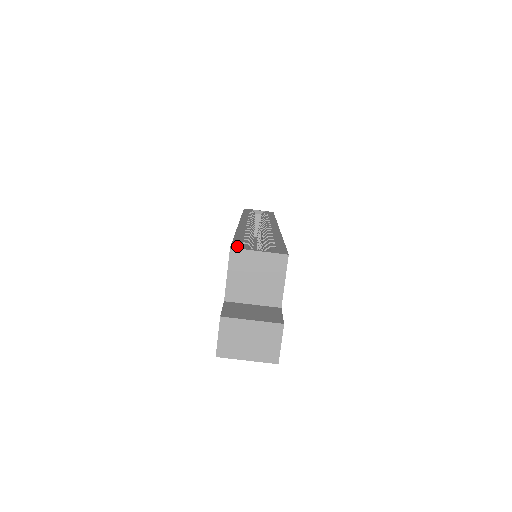
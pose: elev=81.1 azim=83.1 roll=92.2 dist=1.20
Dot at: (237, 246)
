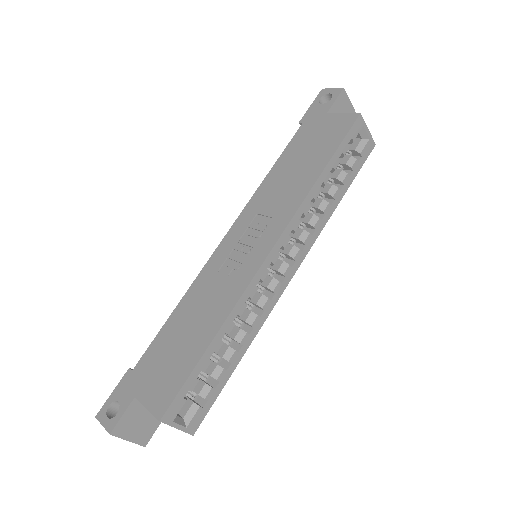
Dot at: (170, 414)
